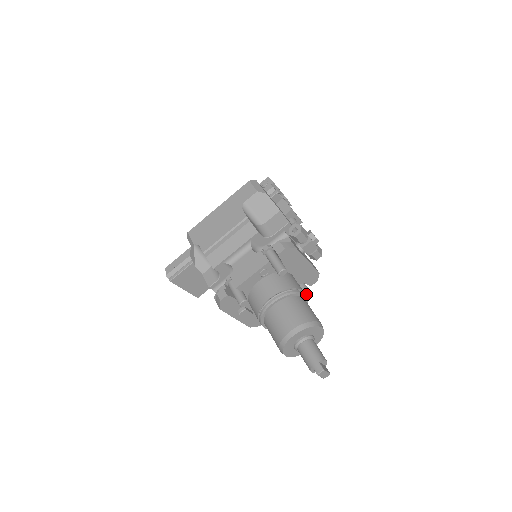
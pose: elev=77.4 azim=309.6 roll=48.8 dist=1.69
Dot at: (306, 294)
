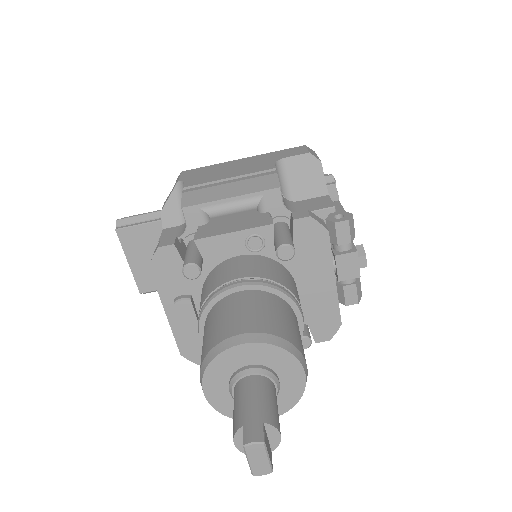
Dot at: (302, 341)
